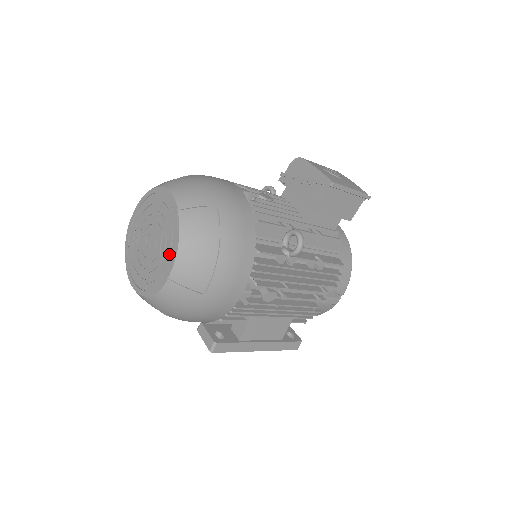
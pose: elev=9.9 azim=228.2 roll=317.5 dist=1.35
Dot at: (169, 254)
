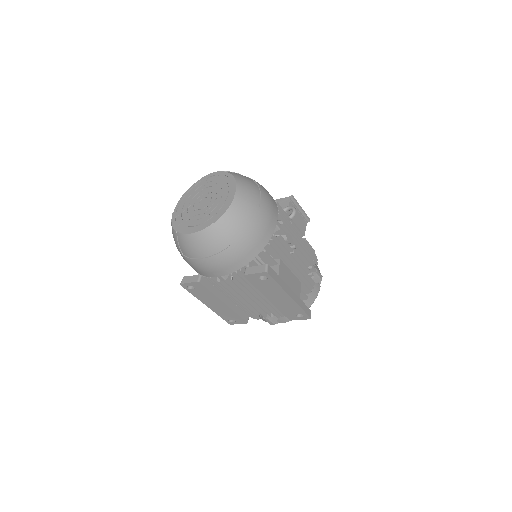
Dot at: (228, 189)
